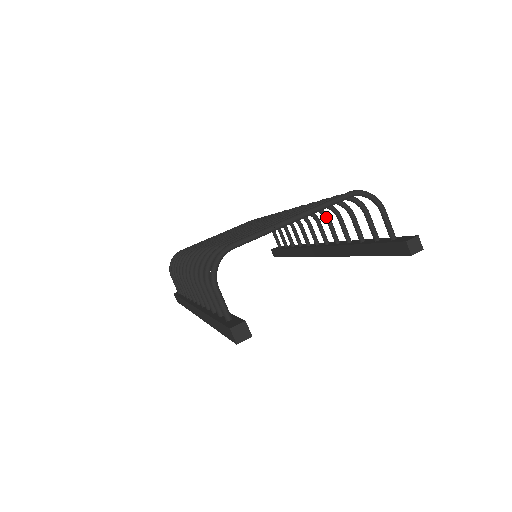
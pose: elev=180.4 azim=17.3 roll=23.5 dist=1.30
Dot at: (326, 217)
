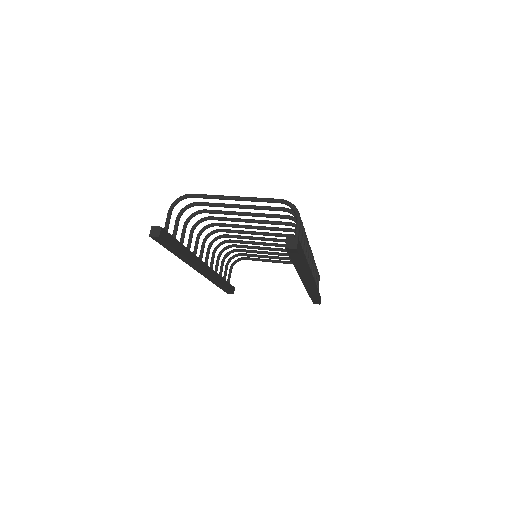
Dot at: occluded
